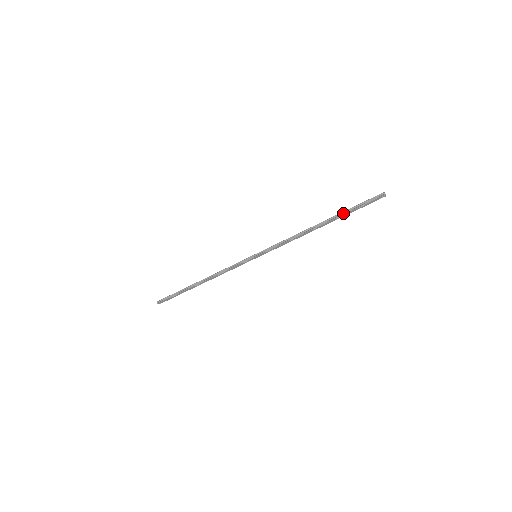
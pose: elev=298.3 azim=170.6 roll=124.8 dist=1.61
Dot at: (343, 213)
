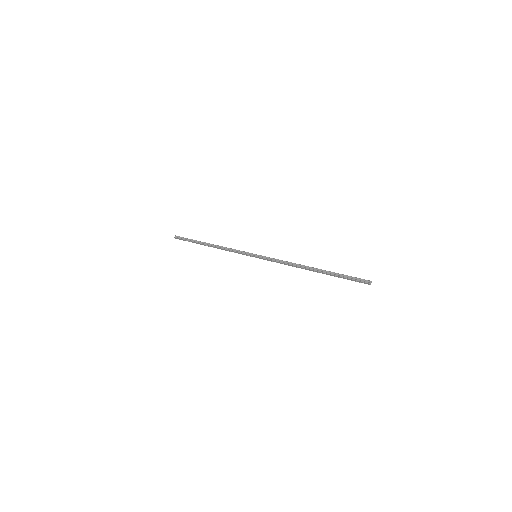
Dot at: (333, 273)
